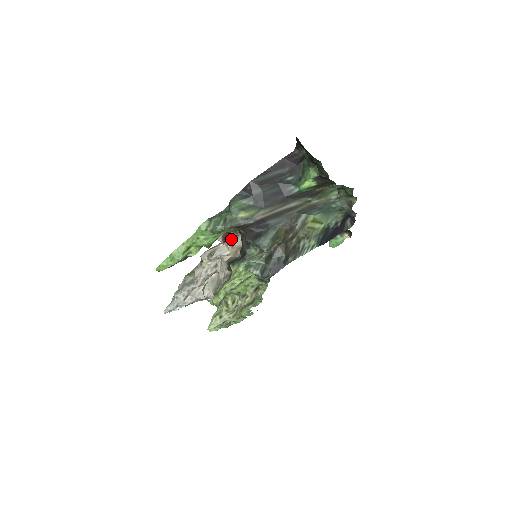
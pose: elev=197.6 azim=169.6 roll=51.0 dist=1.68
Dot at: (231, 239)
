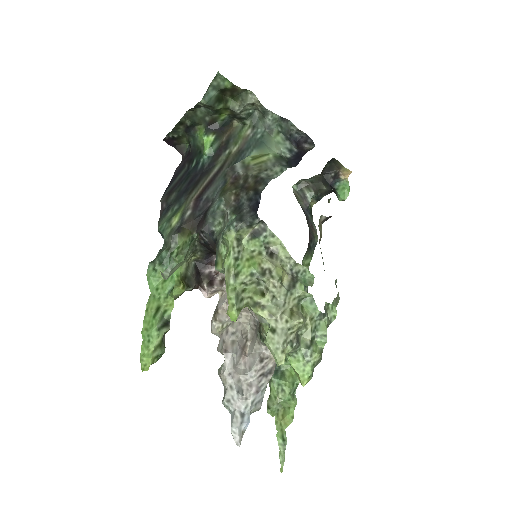
Dot at: (221, 280)
